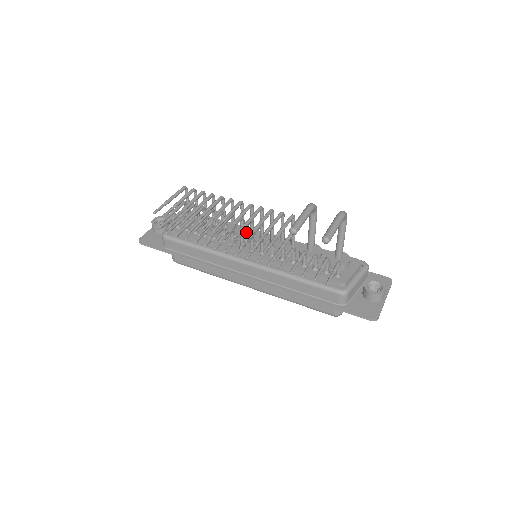
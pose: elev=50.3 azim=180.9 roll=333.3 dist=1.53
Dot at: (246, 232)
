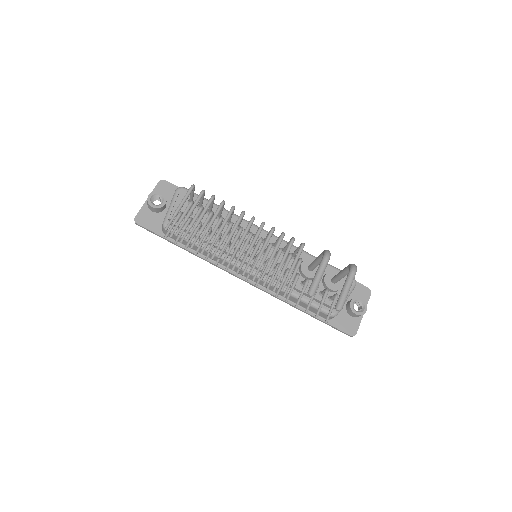
Dot at: occluded
